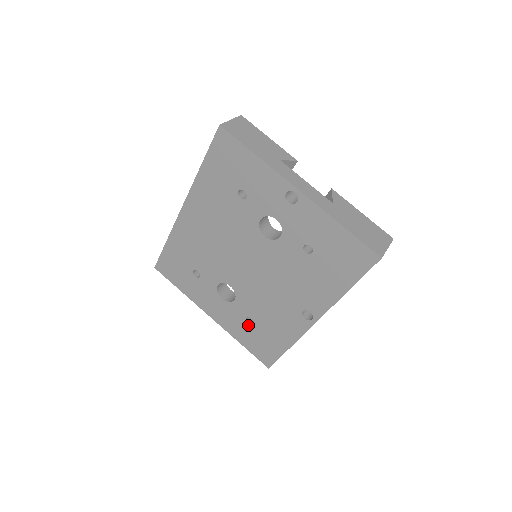
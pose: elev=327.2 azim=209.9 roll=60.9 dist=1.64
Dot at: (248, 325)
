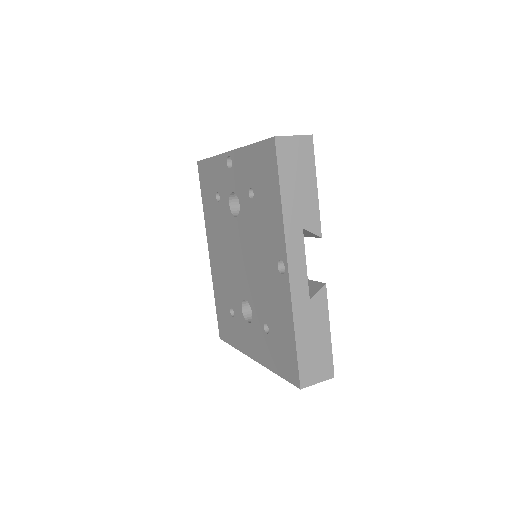
Dot at: (268, 337)
